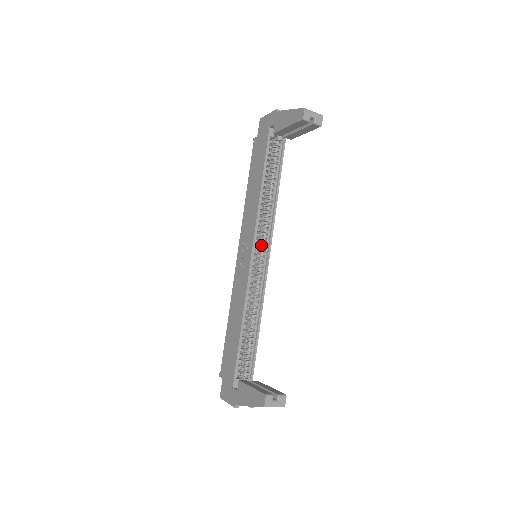
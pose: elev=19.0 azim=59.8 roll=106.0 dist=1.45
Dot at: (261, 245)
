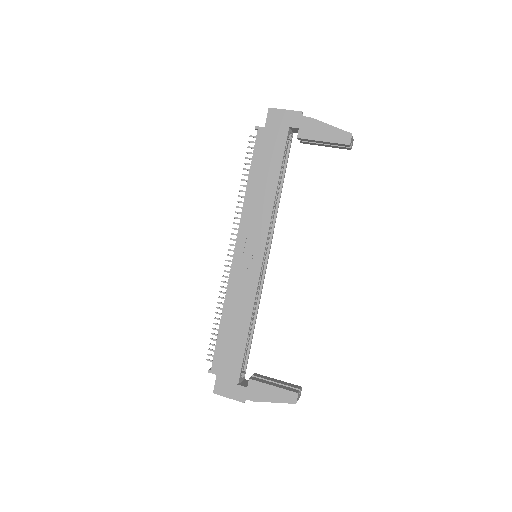
Dot at: occluded
